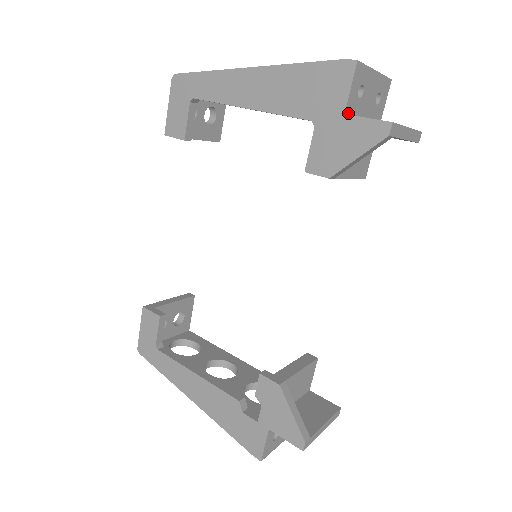
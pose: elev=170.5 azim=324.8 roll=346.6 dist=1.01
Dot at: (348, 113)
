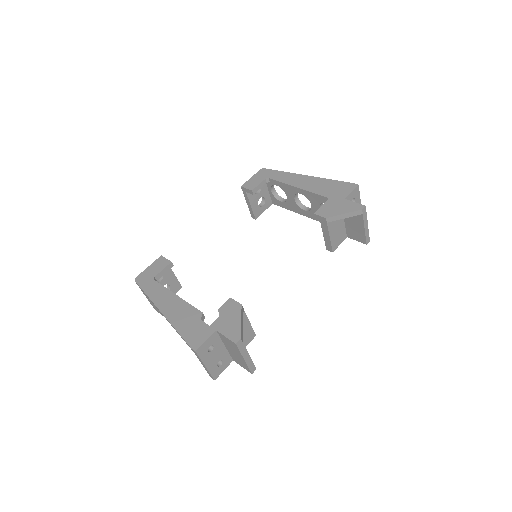
Dot at: occluded
